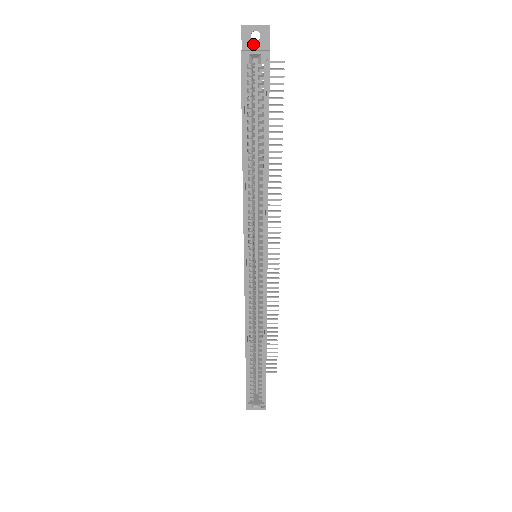
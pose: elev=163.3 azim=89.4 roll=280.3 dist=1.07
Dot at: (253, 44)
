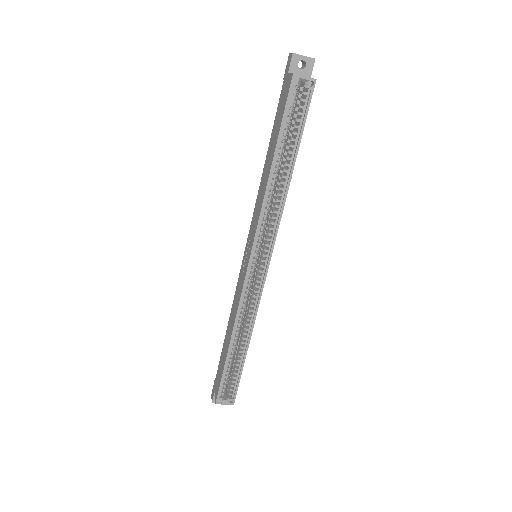
Dot at: (298, 70)
